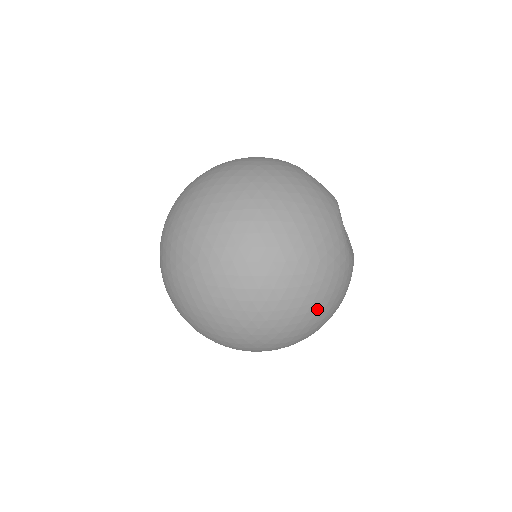
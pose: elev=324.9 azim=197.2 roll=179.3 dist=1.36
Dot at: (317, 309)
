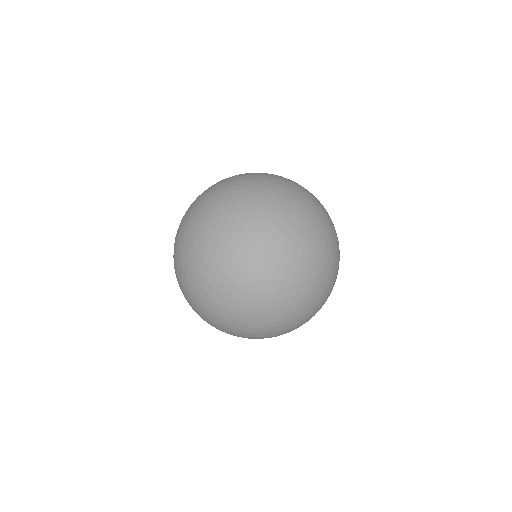
Dot at: (299, 314)
